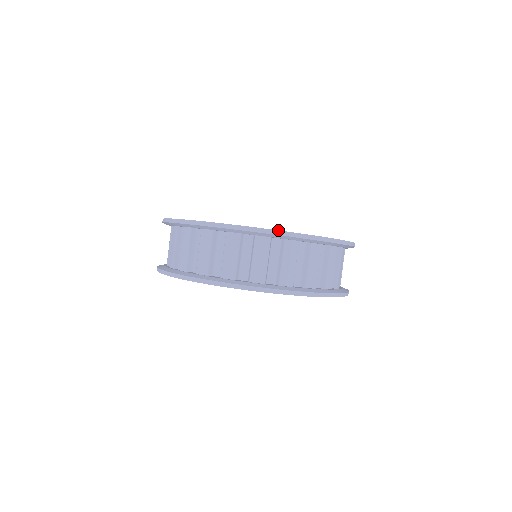
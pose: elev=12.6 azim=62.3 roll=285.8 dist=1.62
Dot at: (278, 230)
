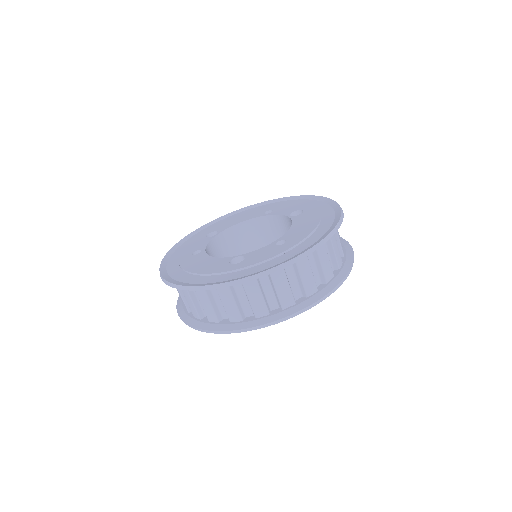
Dot at: (178, 285)
